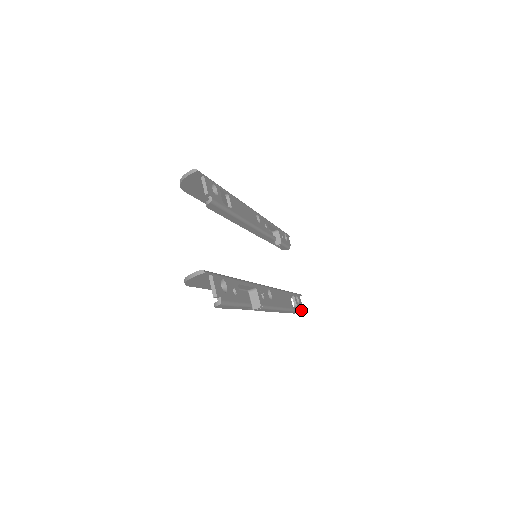
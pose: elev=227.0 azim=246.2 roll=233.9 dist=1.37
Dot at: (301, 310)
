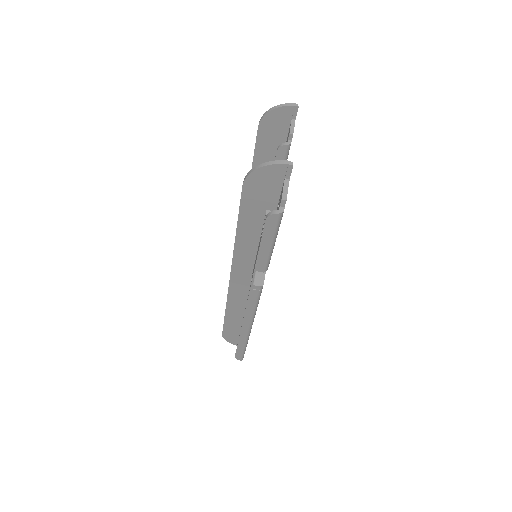
Dot at: (243, 357)
